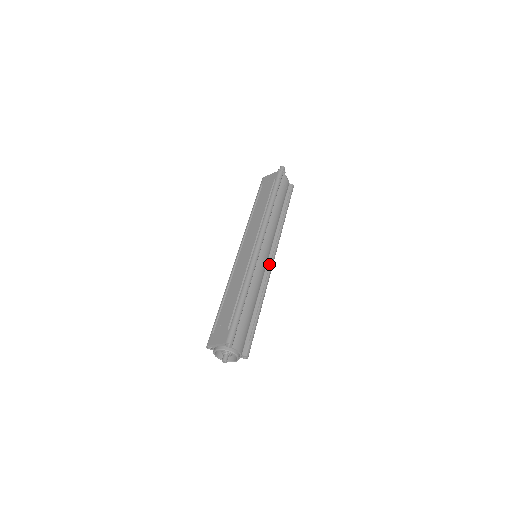
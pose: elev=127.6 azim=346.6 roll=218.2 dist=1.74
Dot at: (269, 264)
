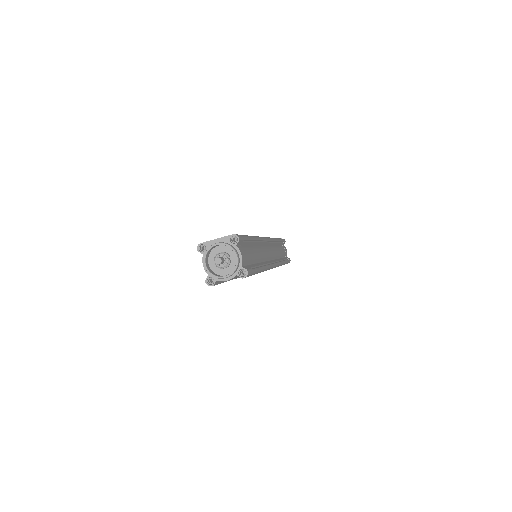
Dot at: (271, 262)
